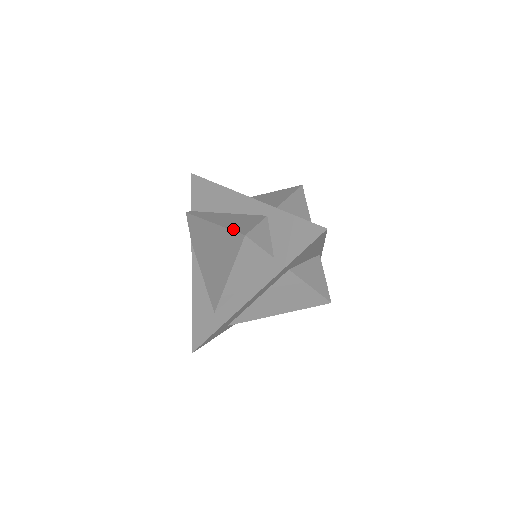
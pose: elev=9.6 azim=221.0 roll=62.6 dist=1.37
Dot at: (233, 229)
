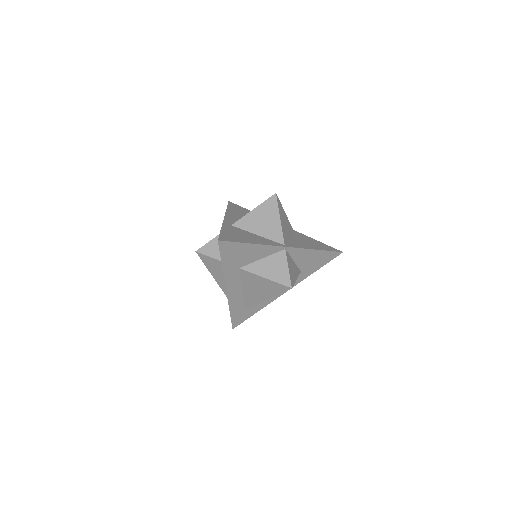
Dot at: occluded
